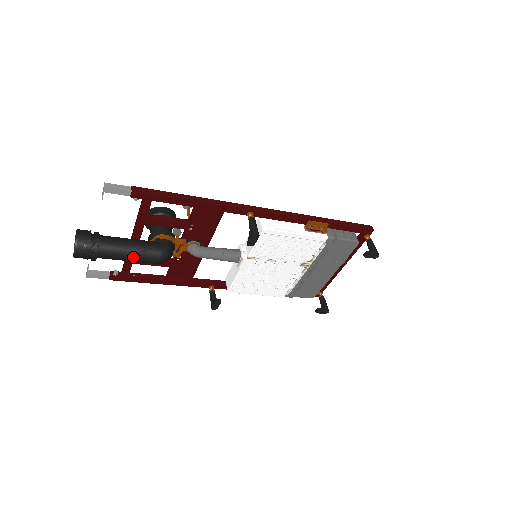
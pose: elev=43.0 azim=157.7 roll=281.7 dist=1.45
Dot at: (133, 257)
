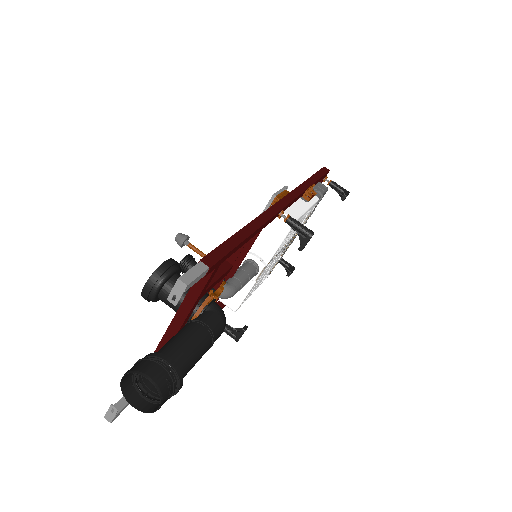
Dot at: (205, 351)
